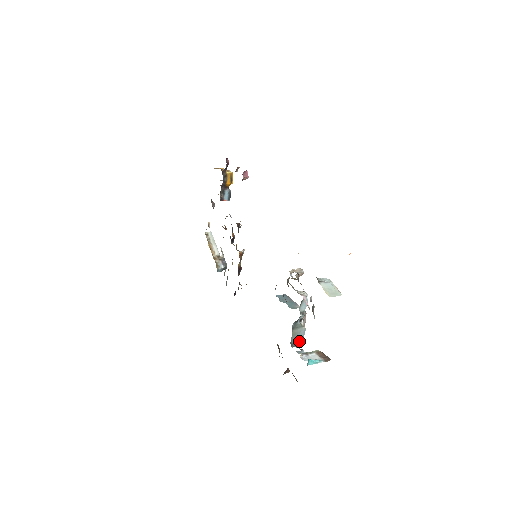
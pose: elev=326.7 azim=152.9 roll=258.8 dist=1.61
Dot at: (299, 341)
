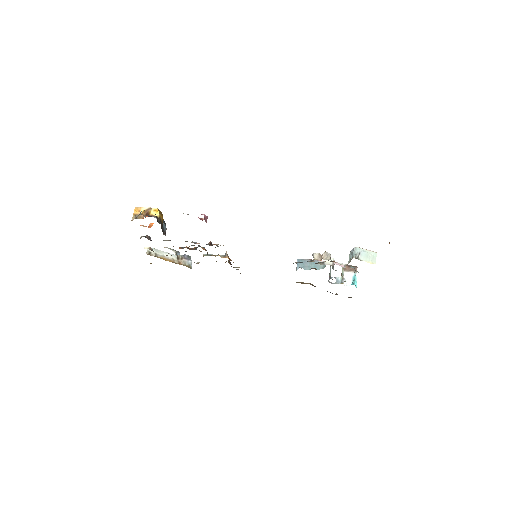
Dot at: occluded
